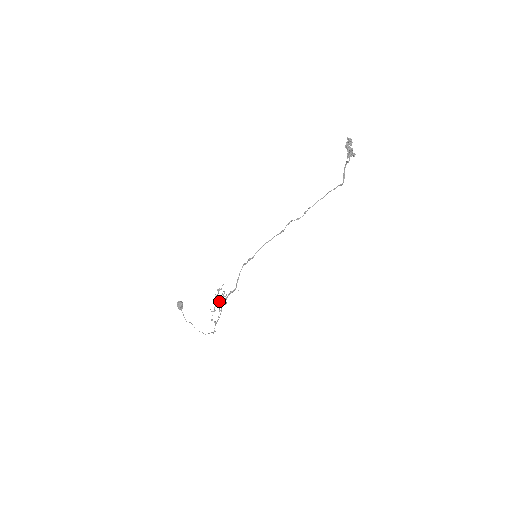
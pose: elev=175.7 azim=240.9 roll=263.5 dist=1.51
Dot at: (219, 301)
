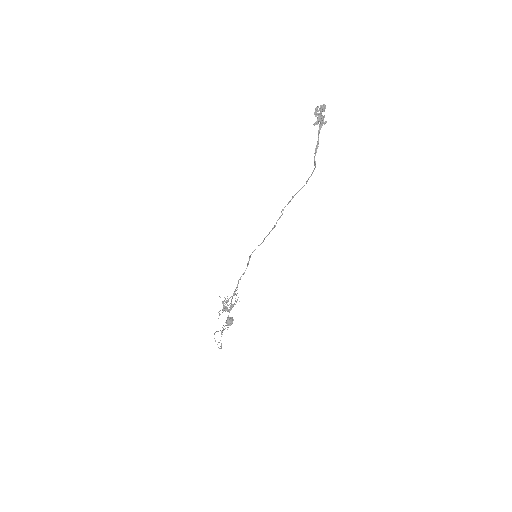
Dot at: (222, 301)
